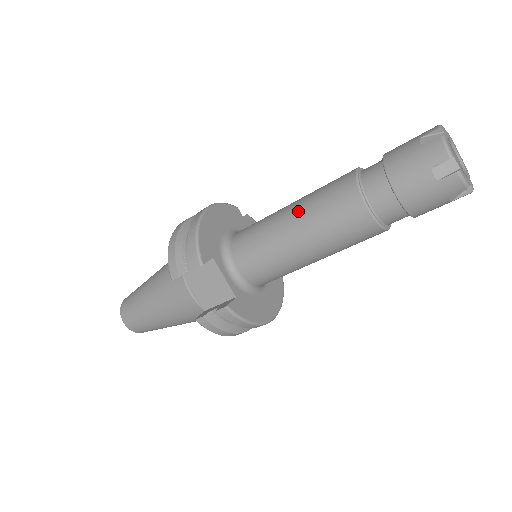
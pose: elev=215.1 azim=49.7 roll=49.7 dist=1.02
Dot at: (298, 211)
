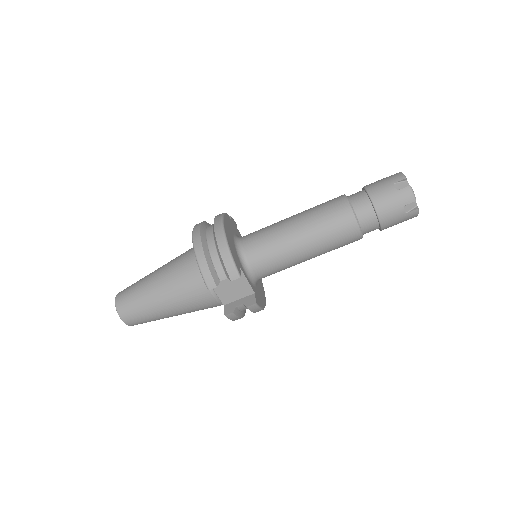
Dot at: (306, 229)
